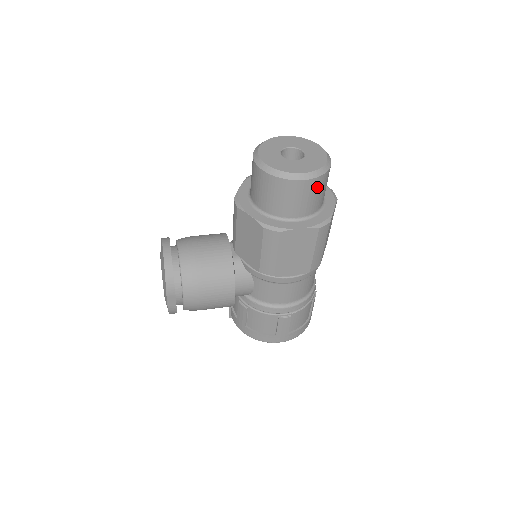
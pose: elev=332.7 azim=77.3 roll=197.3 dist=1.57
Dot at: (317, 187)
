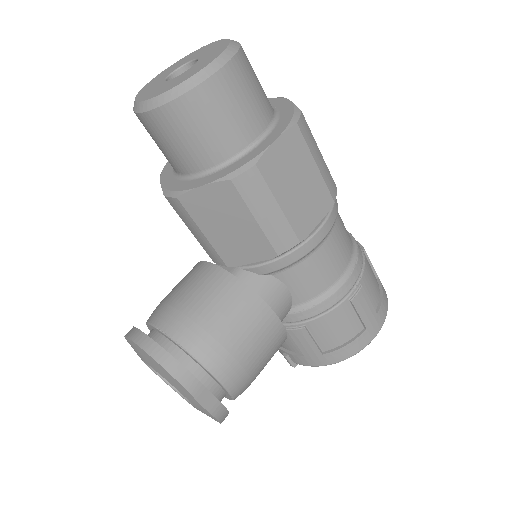
Dot at: (246, 73)
